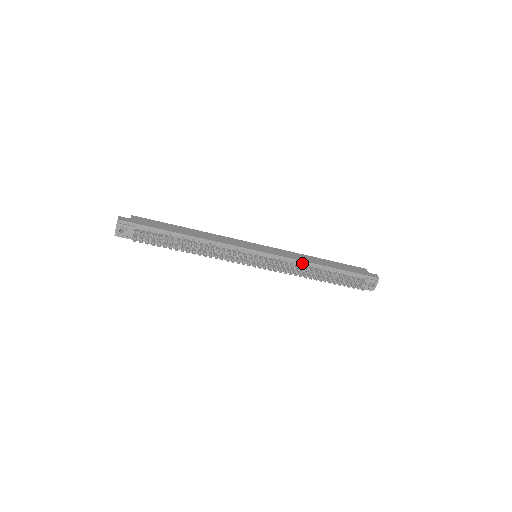
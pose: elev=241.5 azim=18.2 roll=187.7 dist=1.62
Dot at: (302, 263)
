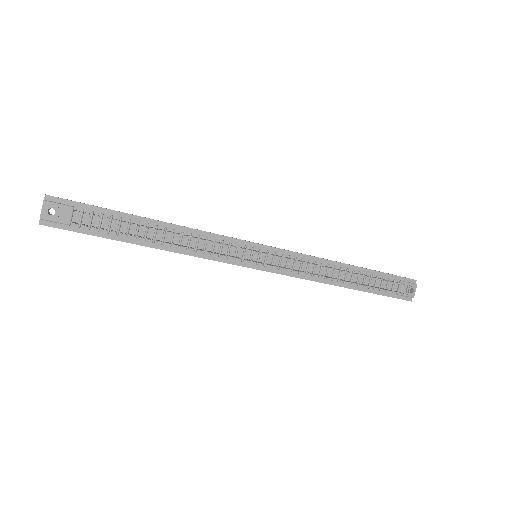
Dot at: (319, 261)
